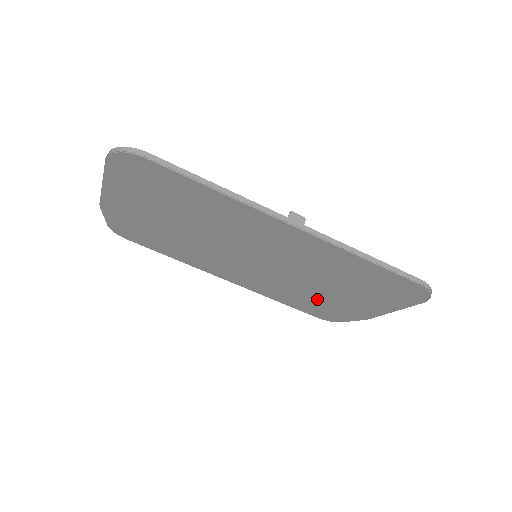
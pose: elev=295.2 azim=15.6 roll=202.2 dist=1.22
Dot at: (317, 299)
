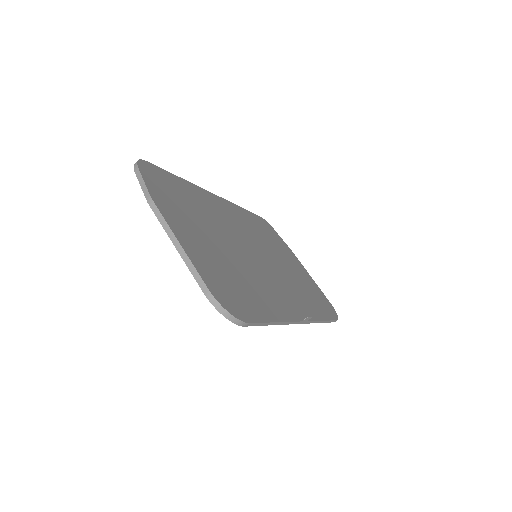
Dot at: occluded
